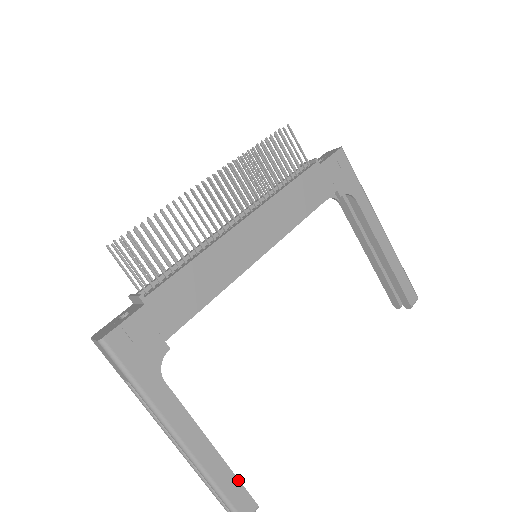
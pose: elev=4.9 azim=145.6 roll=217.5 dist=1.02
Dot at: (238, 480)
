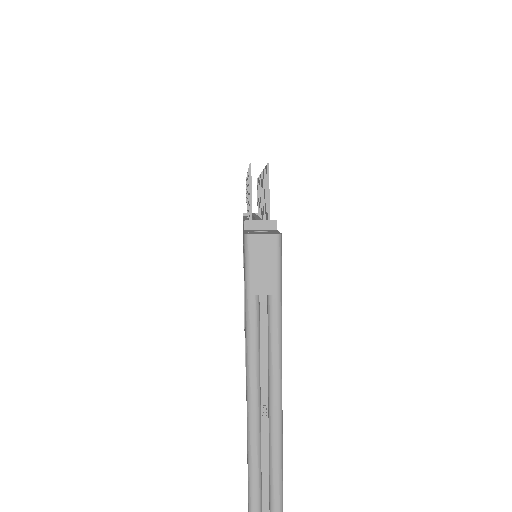
Dot at: occluded
